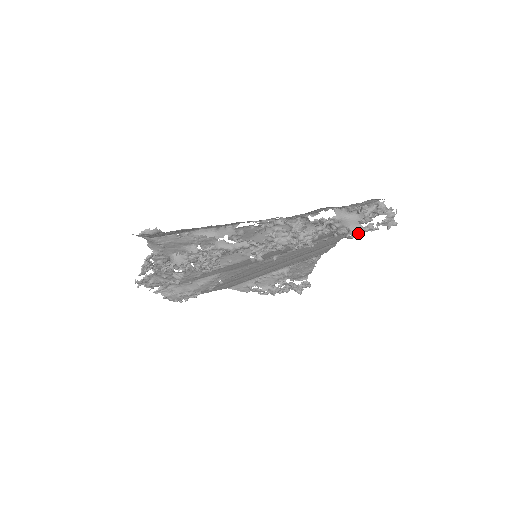
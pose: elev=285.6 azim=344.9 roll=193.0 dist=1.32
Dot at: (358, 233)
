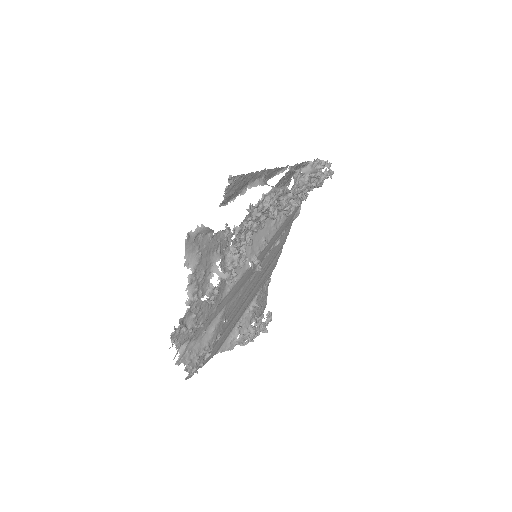
Dot at: occluded
